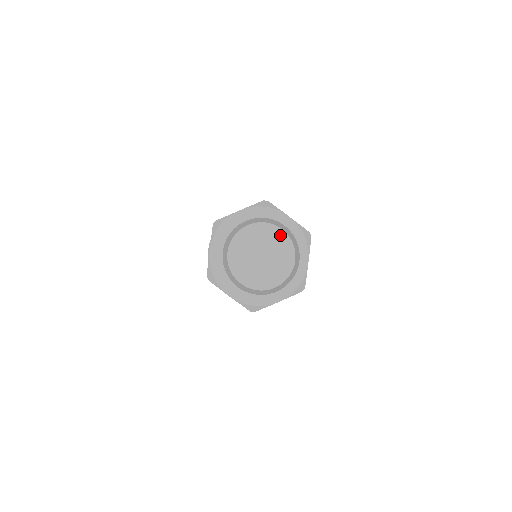
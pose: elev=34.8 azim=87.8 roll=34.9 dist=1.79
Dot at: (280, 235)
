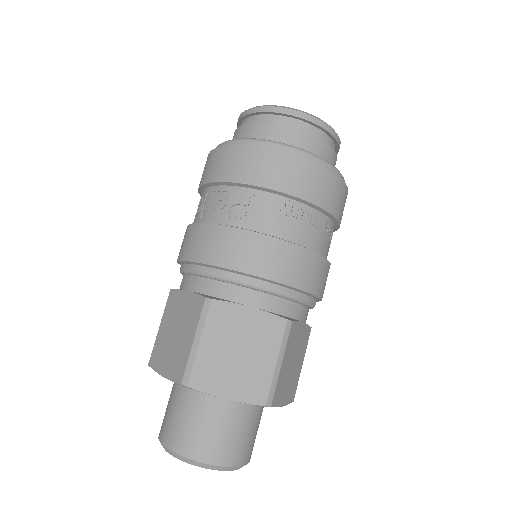
Dot at: occluded
